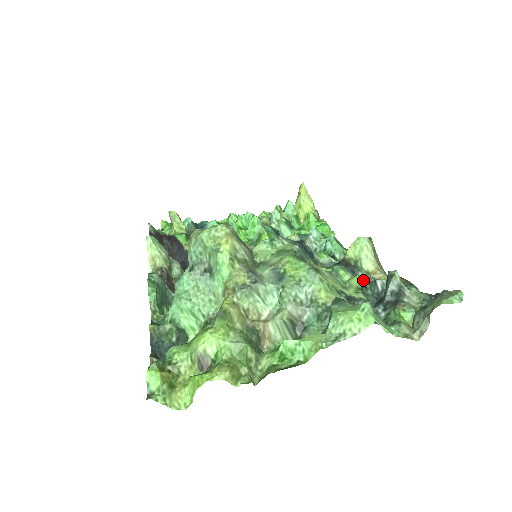
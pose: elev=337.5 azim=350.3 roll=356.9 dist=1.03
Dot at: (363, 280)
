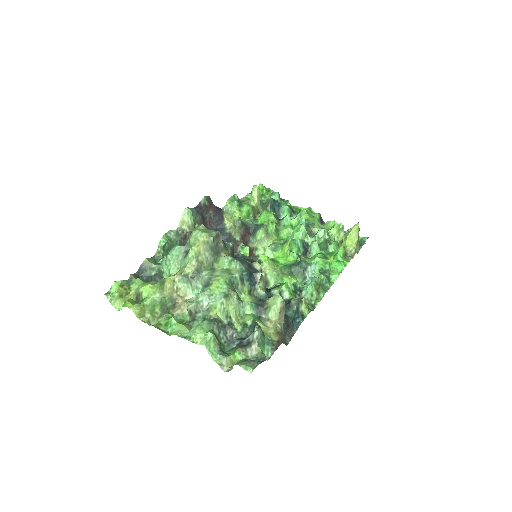
Dot at: (250, 321)
